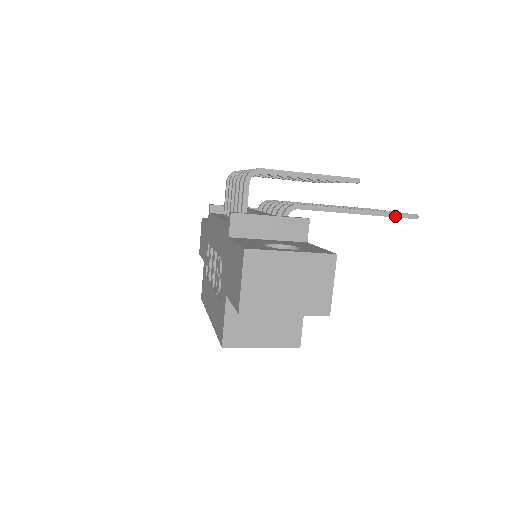
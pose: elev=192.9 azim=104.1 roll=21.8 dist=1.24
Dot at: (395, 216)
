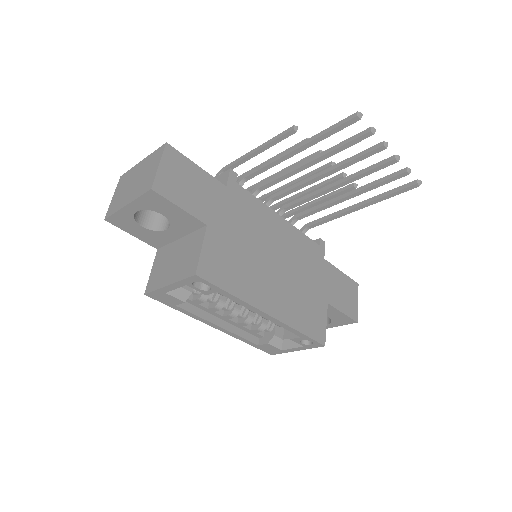
Dot at: (331, 129)
